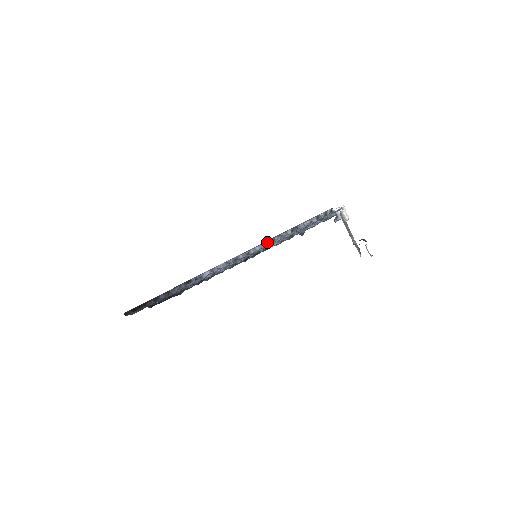
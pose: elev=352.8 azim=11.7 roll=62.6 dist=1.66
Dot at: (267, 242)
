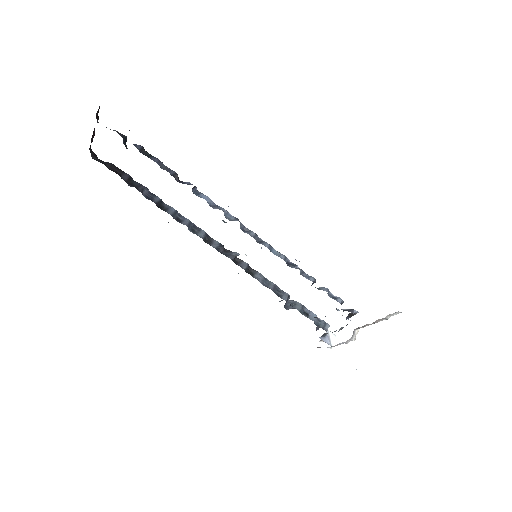
Dot at: (287, 259)
